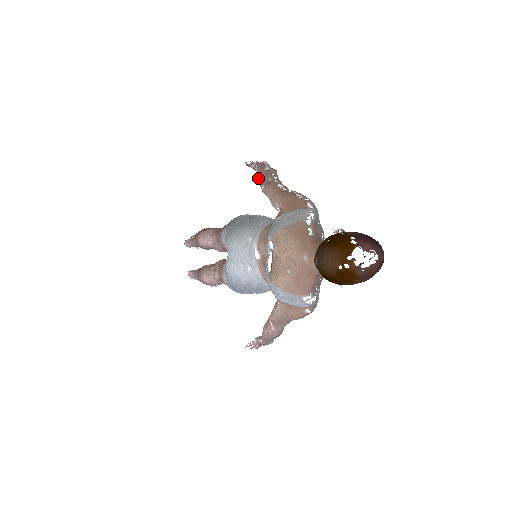
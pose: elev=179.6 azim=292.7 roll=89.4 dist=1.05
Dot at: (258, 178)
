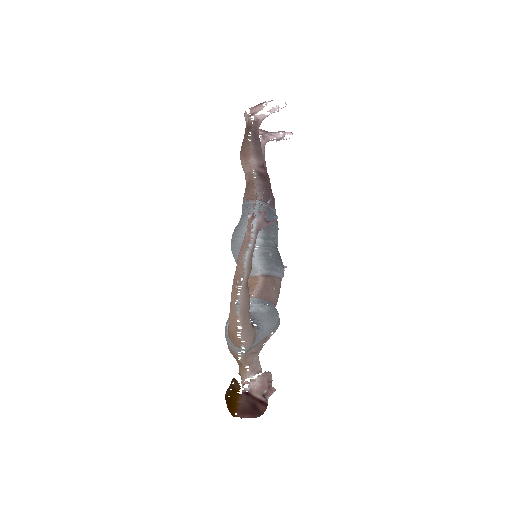
Dot at: (237, 259)
